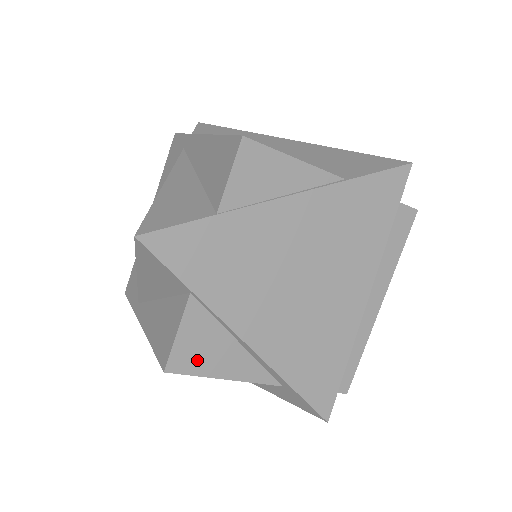
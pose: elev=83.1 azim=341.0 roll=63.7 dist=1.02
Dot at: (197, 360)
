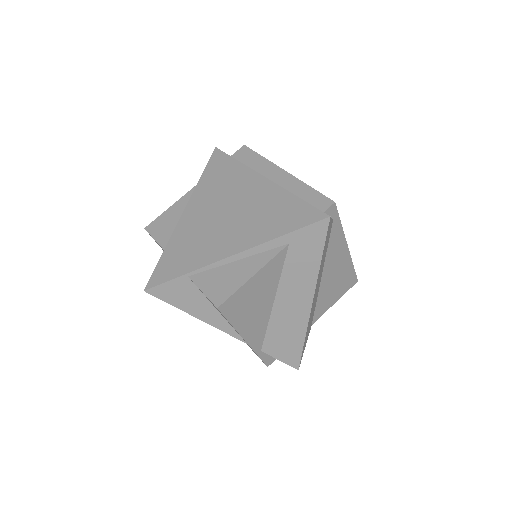
Dot at: (226, 288)
